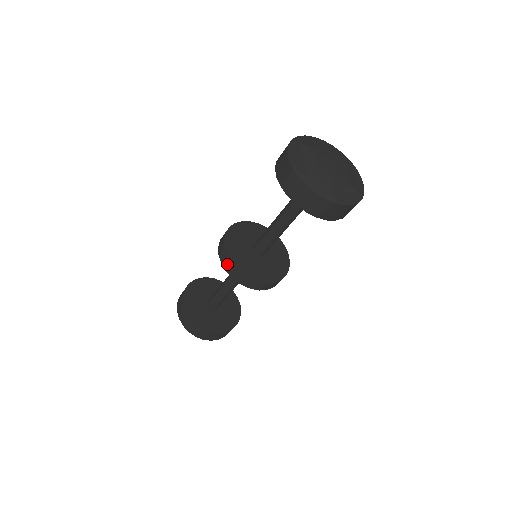
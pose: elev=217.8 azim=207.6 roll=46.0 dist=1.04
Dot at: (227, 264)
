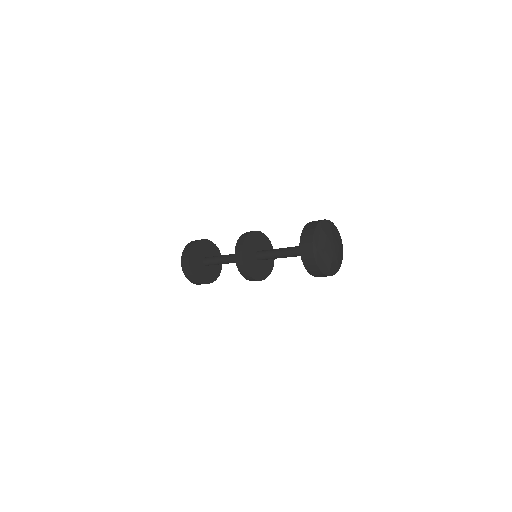
Dot at: (252, 280)
